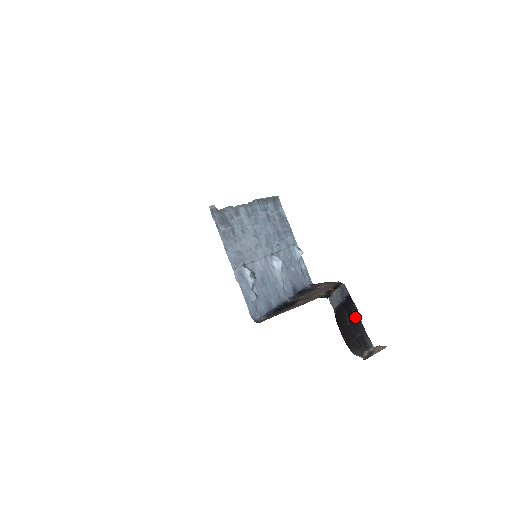
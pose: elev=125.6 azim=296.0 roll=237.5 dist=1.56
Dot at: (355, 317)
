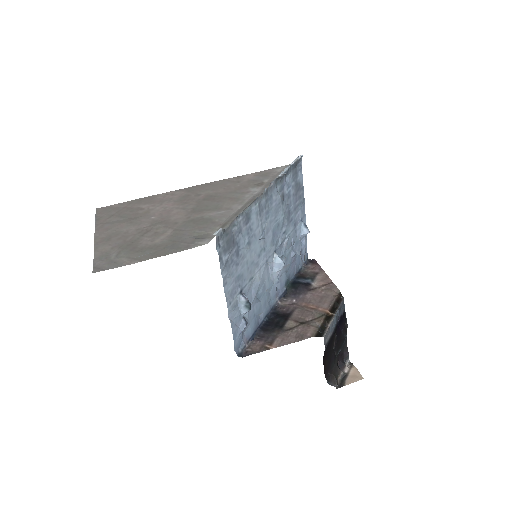
Dot at: (342, 335)
